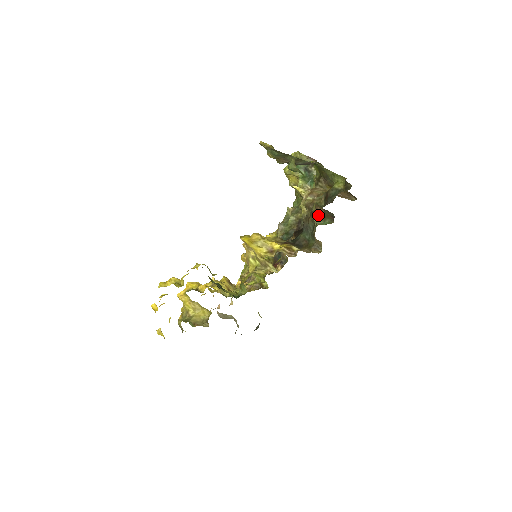
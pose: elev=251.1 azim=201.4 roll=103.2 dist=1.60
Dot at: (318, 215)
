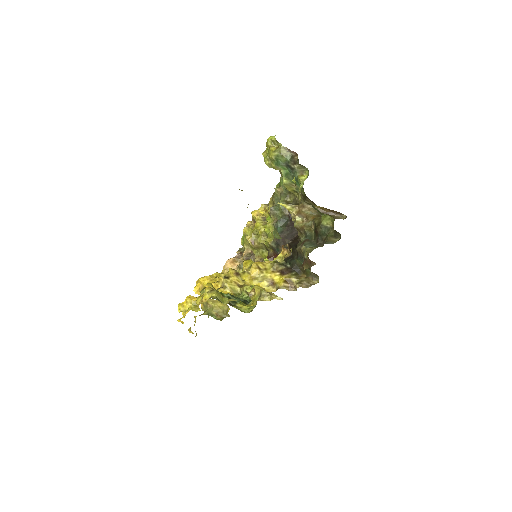
Dot at: occluded
